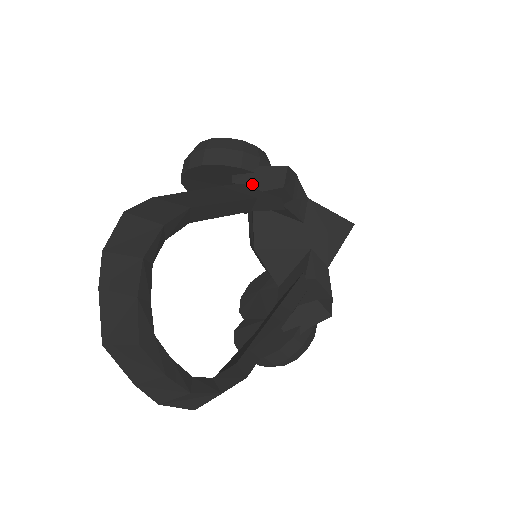
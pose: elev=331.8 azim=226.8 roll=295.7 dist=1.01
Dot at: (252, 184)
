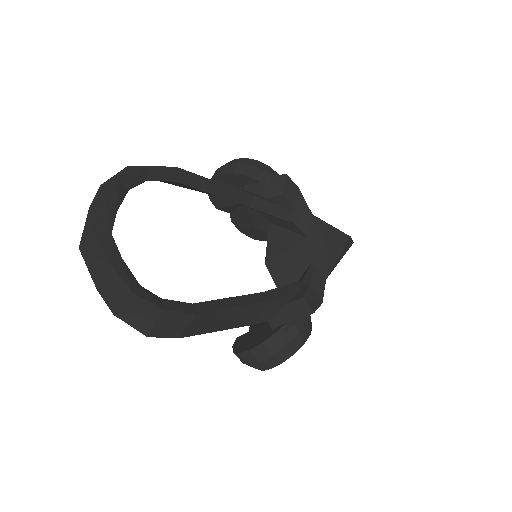
Dot at: (259, 192)
